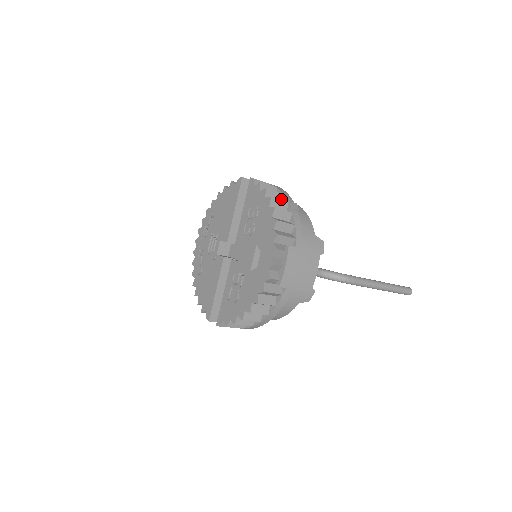
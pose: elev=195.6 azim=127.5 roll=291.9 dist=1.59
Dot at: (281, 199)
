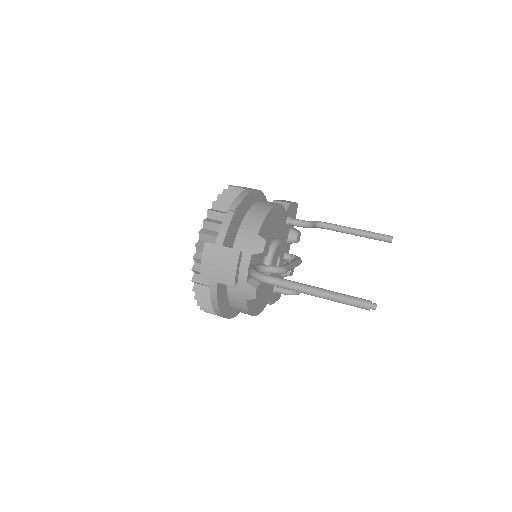
Dot at: occluded
